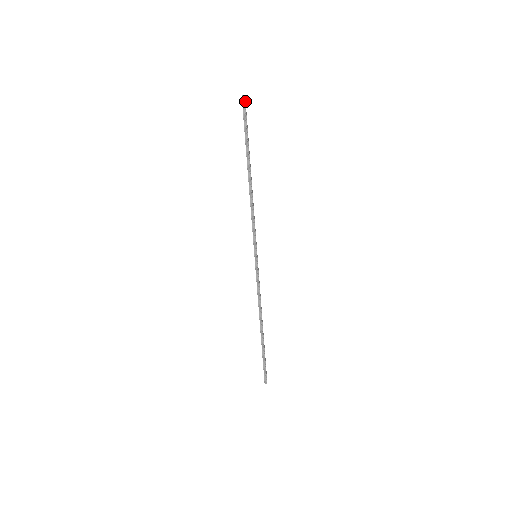
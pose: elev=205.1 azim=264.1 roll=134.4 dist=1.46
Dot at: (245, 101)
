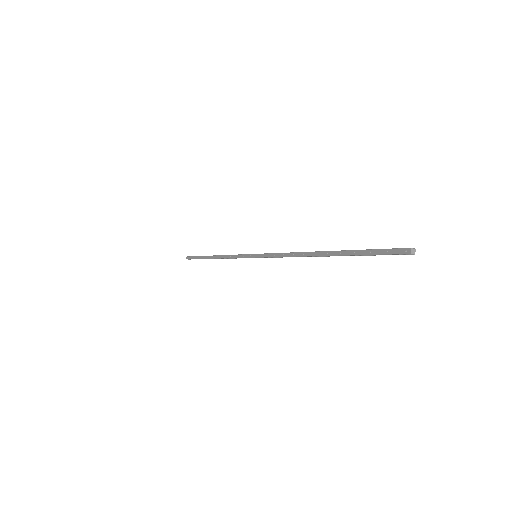
Dot at: (406, 253)
